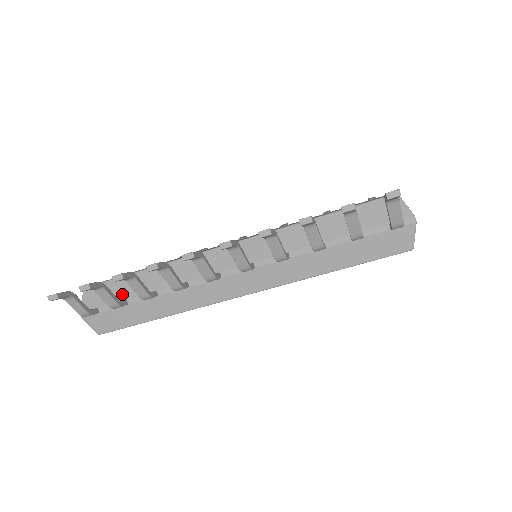
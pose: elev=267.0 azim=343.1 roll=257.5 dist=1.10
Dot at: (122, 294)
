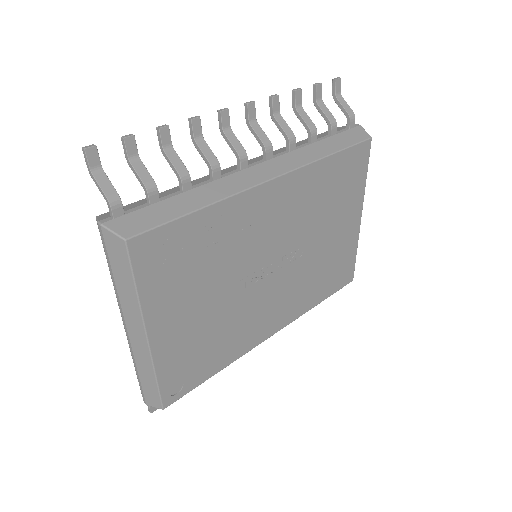
Dot at: occluded
